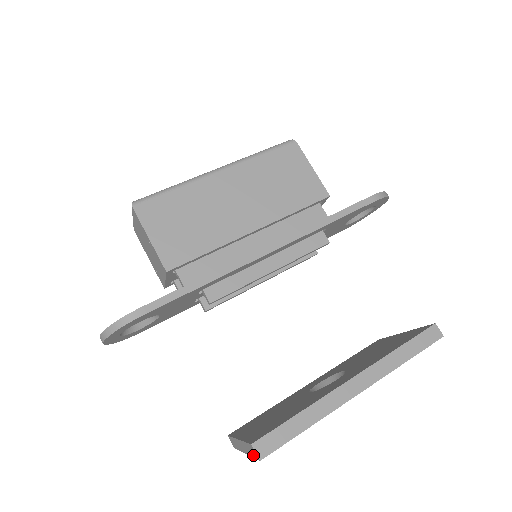
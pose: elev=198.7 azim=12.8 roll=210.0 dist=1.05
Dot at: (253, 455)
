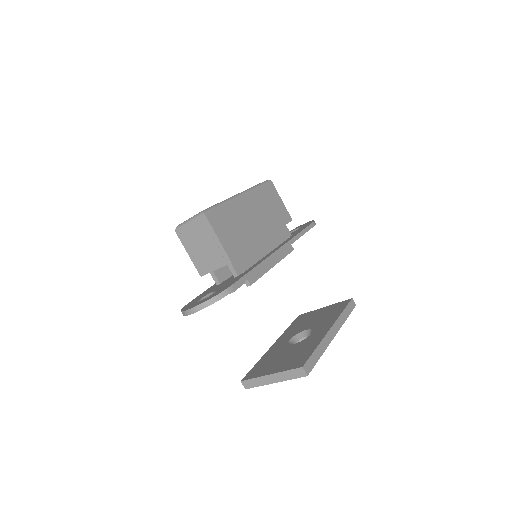
Dot at: (297, 376)
